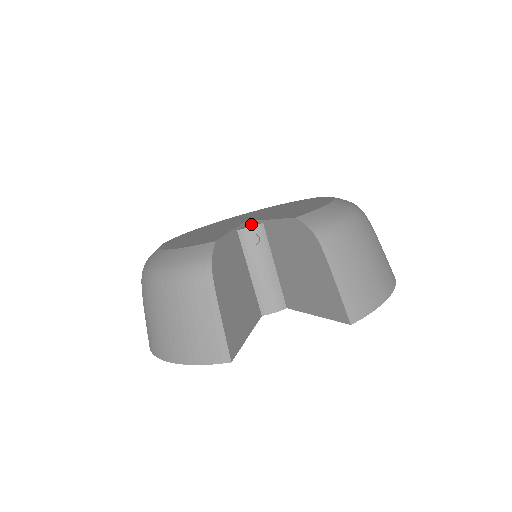
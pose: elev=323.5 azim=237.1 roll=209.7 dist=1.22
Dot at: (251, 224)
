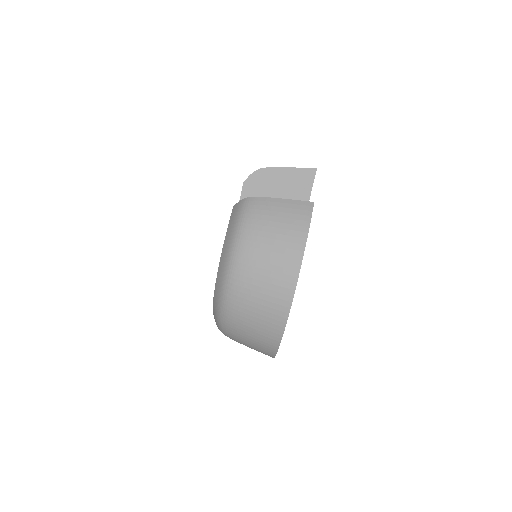
Dot at: occluded
